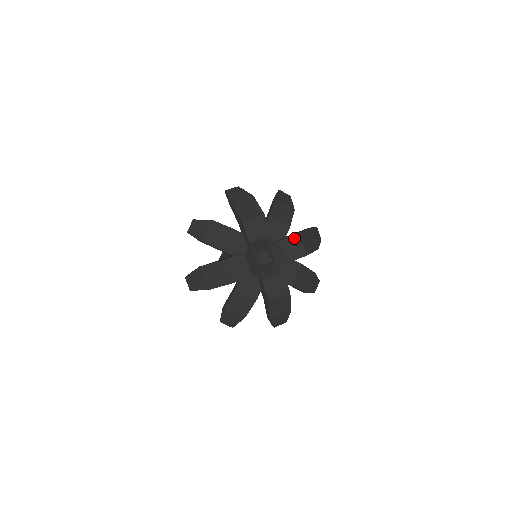
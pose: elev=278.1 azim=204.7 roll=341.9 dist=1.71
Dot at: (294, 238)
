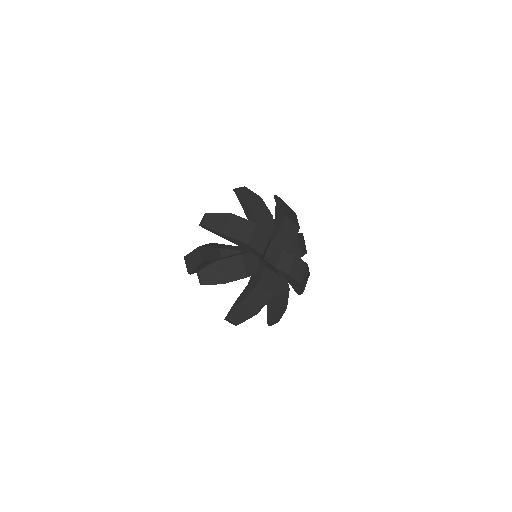
Dot at: (285, 223)
